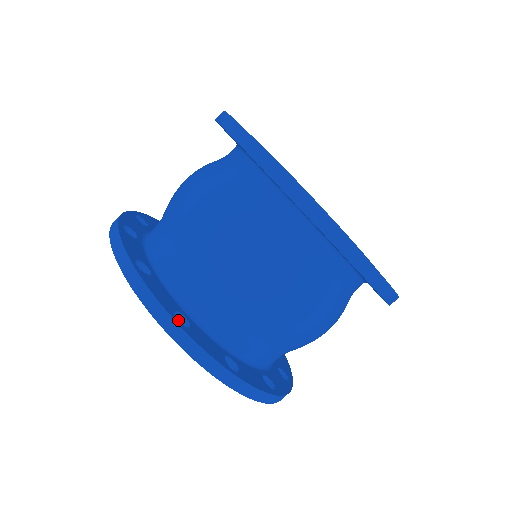
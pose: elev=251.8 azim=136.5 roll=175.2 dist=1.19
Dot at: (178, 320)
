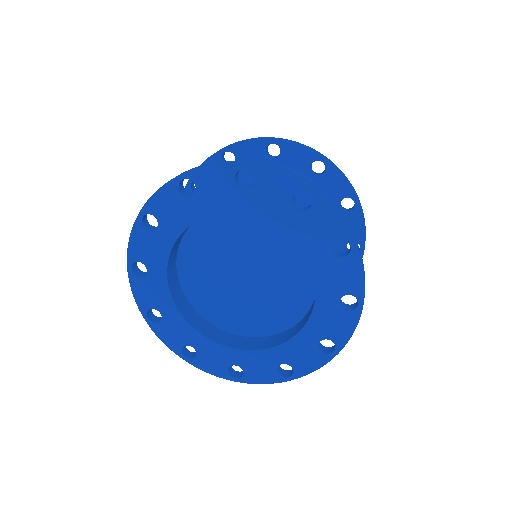
Dot at: (243, 186)
